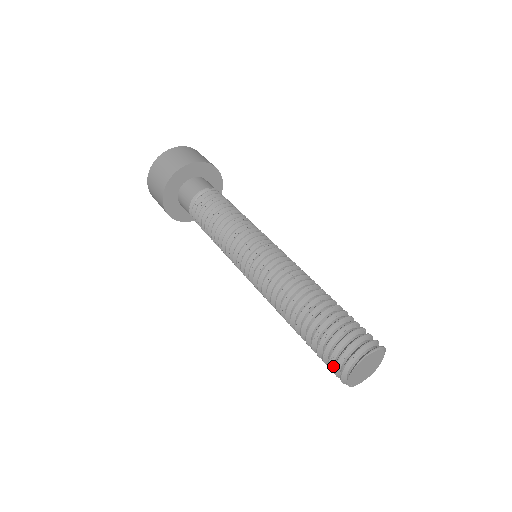
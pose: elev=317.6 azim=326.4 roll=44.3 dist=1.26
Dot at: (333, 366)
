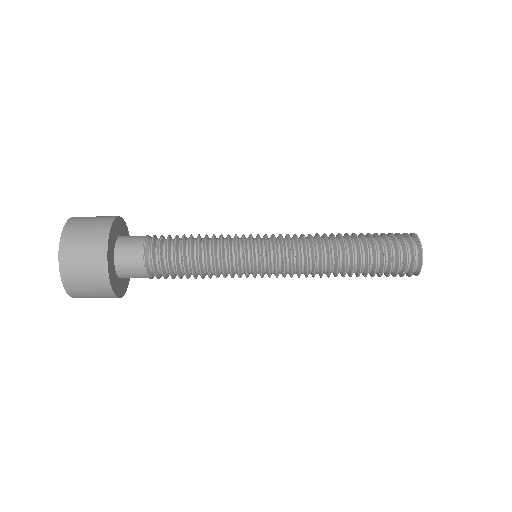
Dot at: occluded
